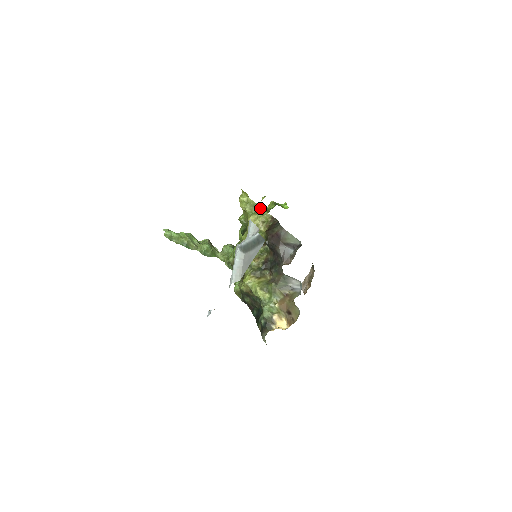
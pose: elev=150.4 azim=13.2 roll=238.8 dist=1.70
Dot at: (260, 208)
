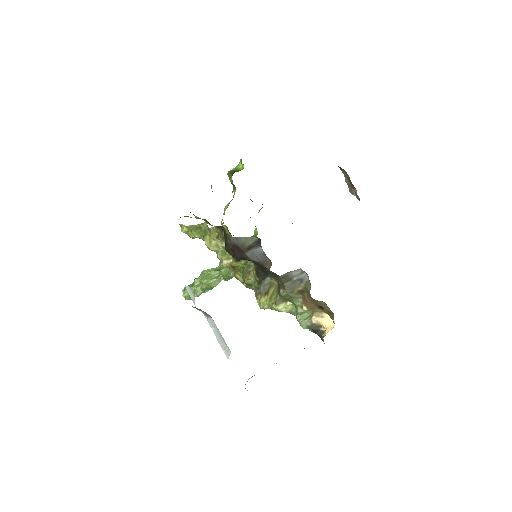
Dot at: (203, 225)
